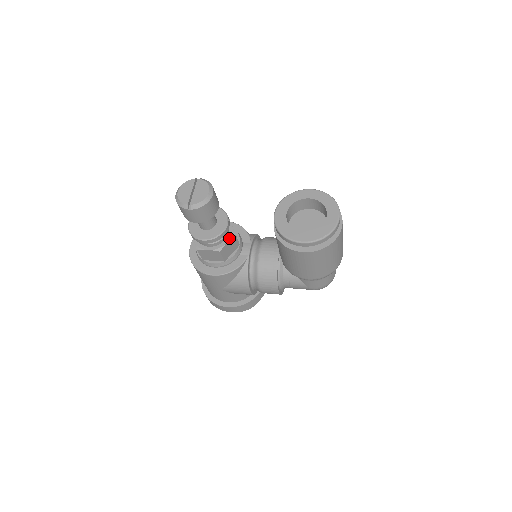
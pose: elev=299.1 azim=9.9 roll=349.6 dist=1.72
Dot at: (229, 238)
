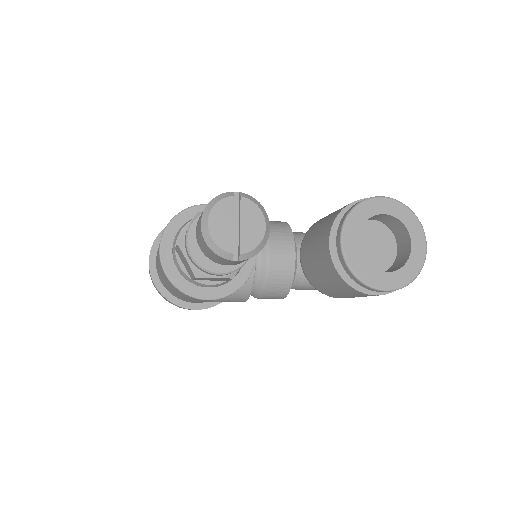
Dot at: occluded
